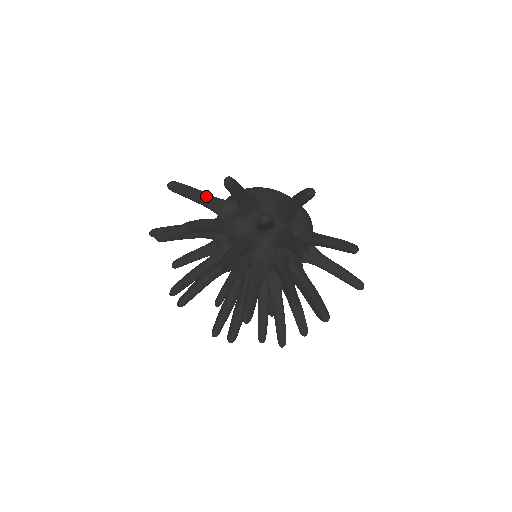
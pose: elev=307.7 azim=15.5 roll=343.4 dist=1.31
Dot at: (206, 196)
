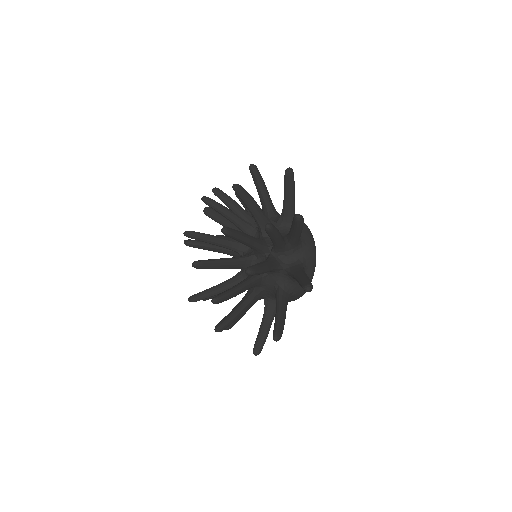
Dot at: occluded
